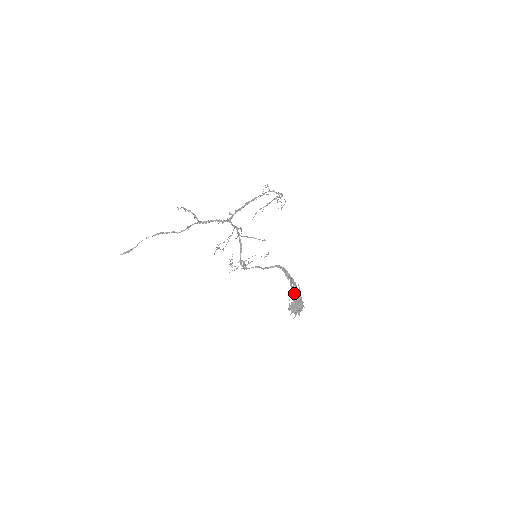
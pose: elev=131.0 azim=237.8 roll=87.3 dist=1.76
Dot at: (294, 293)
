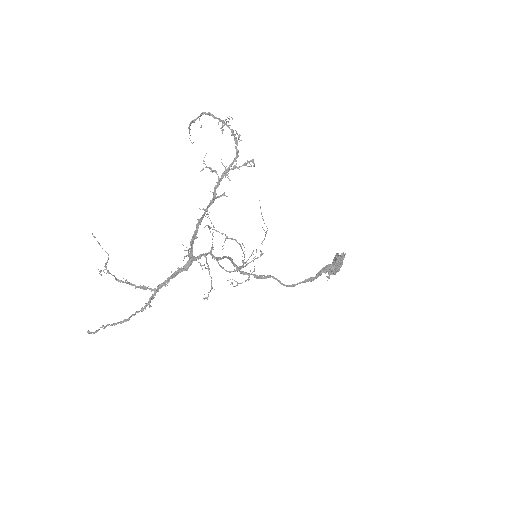
Dot at: (331, 269)
